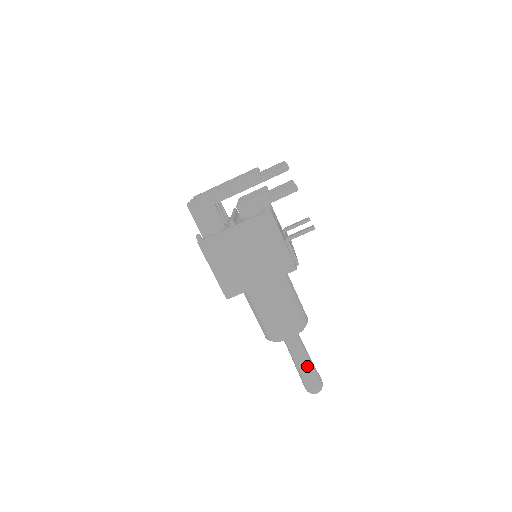
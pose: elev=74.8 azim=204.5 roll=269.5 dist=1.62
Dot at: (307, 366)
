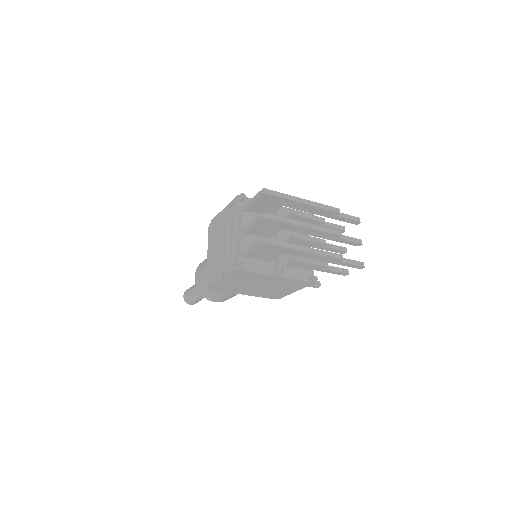
Dot at: occluded
